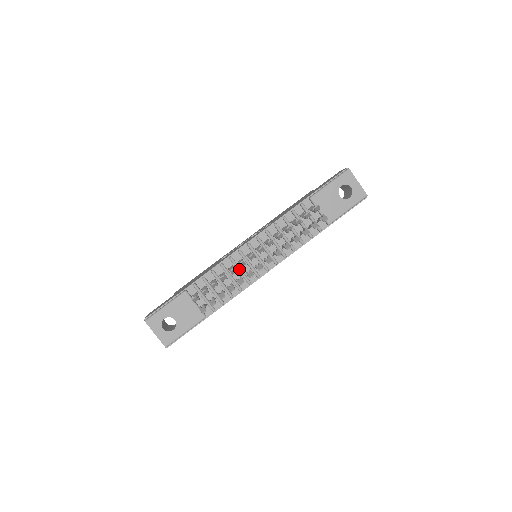
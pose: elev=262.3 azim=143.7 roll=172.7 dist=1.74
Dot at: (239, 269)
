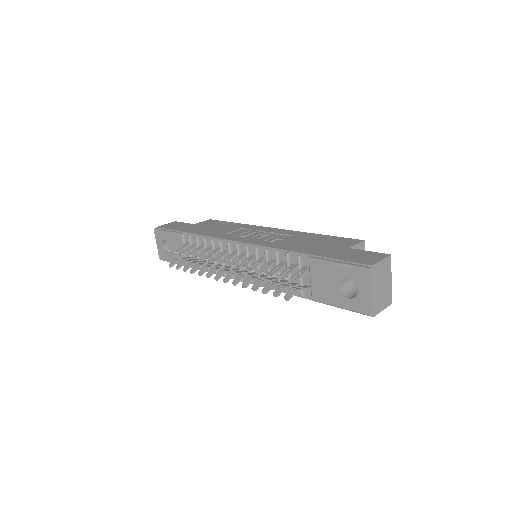
Dot at: occluded
